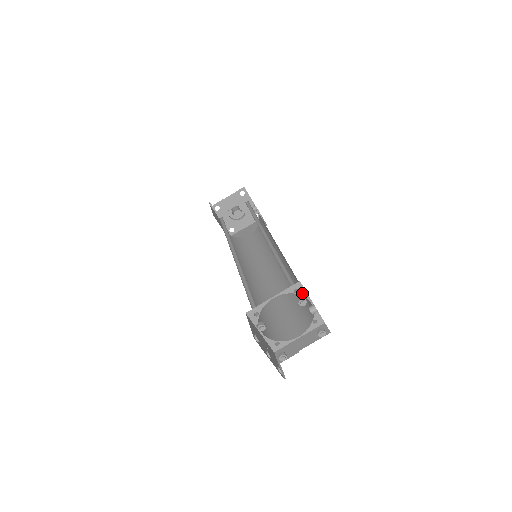
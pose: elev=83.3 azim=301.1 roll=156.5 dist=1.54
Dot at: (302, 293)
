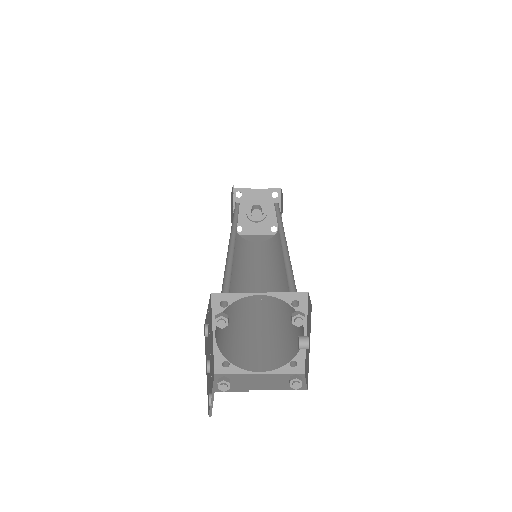
Dot at: occluded
